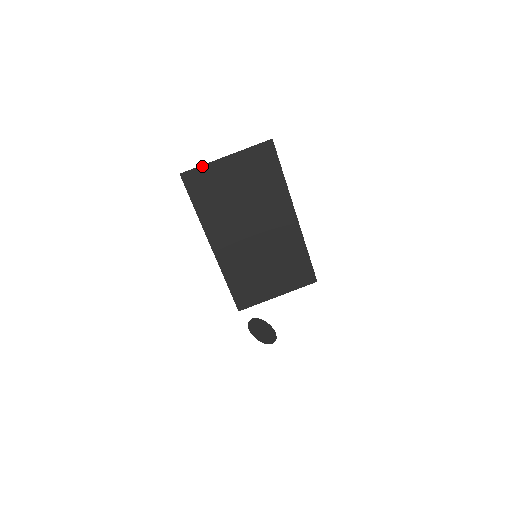
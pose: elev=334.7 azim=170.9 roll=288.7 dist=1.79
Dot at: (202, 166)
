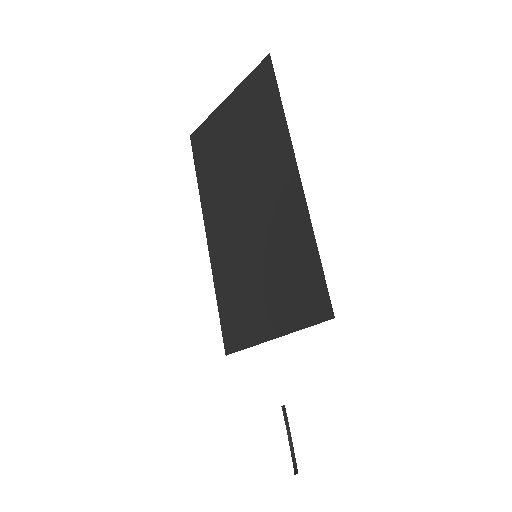
Dot at: (207, 120)
